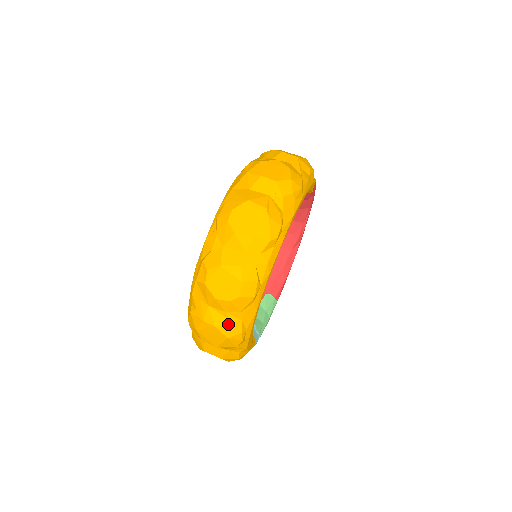
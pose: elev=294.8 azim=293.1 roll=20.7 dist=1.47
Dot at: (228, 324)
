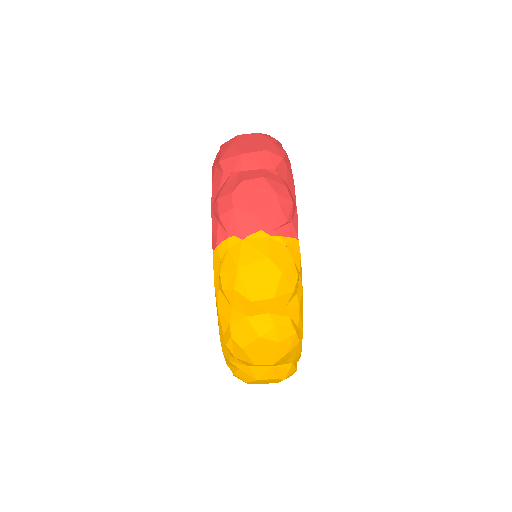
Dot at: occluded
